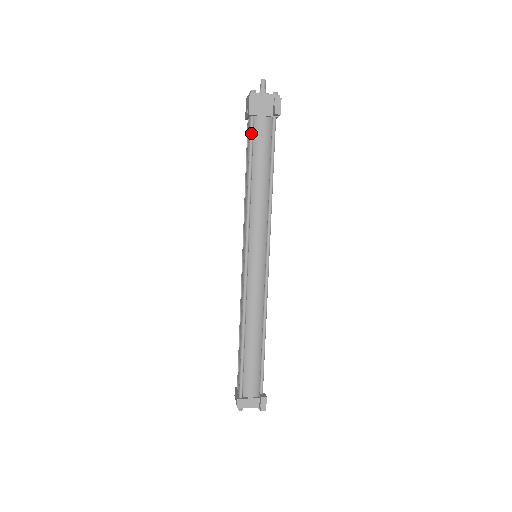
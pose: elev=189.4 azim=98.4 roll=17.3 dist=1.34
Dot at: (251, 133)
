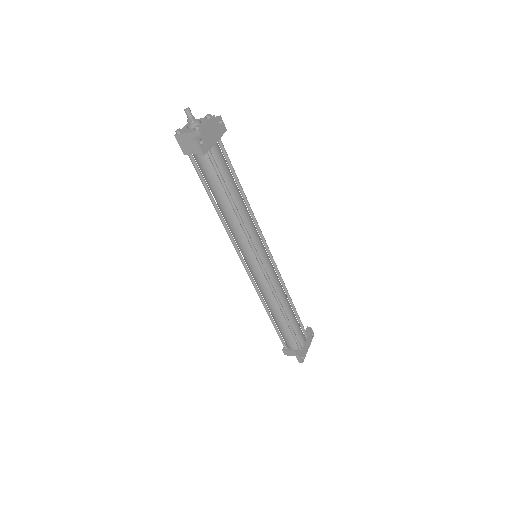
Dot at: (195, 169)
